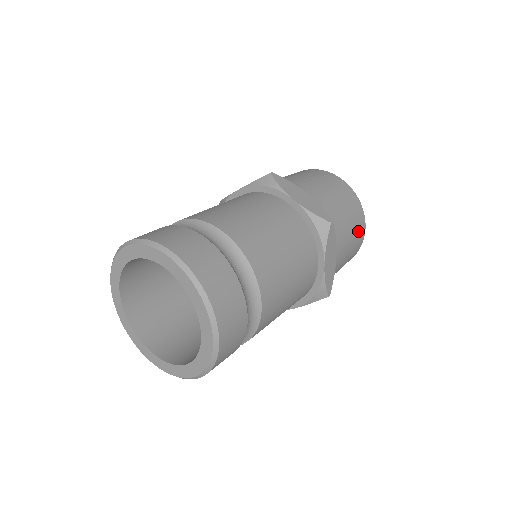
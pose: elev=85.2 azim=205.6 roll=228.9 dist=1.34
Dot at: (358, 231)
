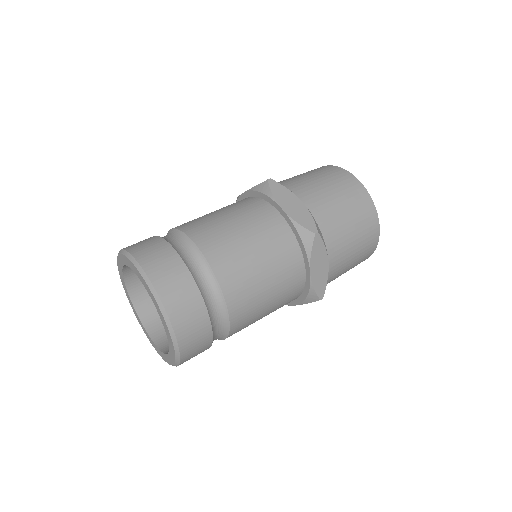
Dot at: (367, 234)
